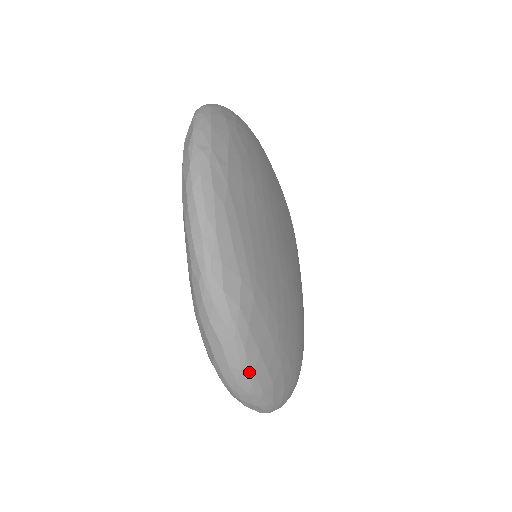
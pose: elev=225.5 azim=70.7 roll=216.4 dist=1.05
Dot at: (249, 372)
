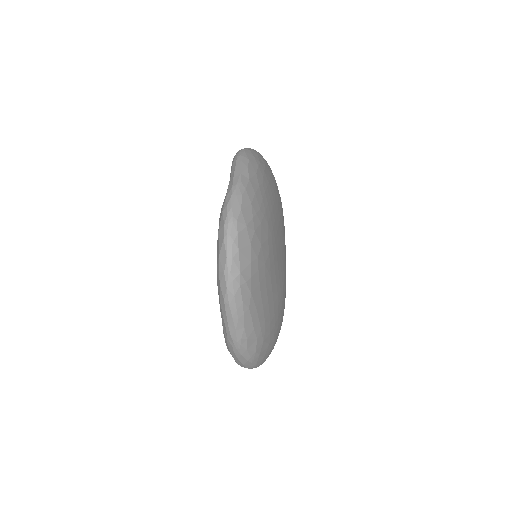
Dot at: (257, 366)
